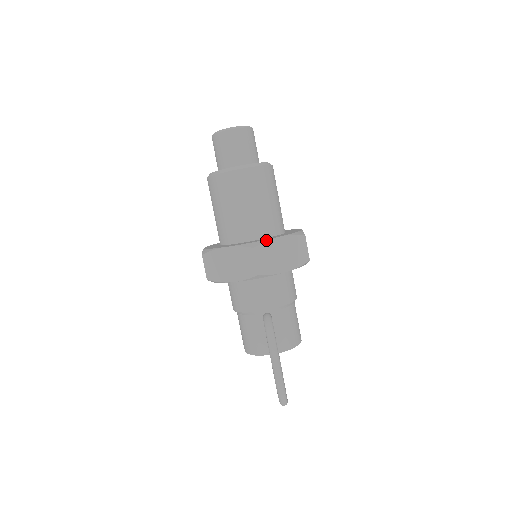
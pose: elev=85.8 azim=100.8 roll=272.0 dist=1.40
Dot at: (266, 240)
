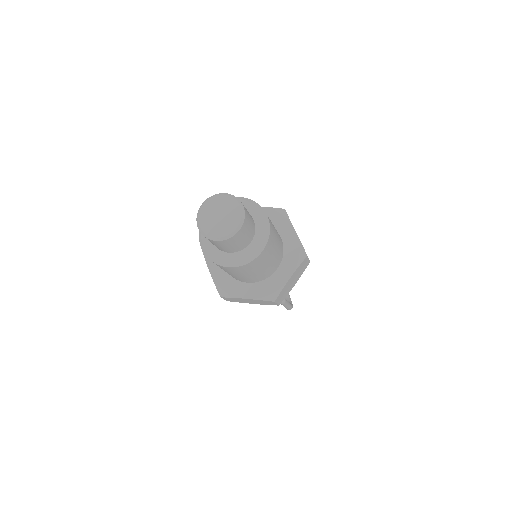
Dot at: (282, 289)
